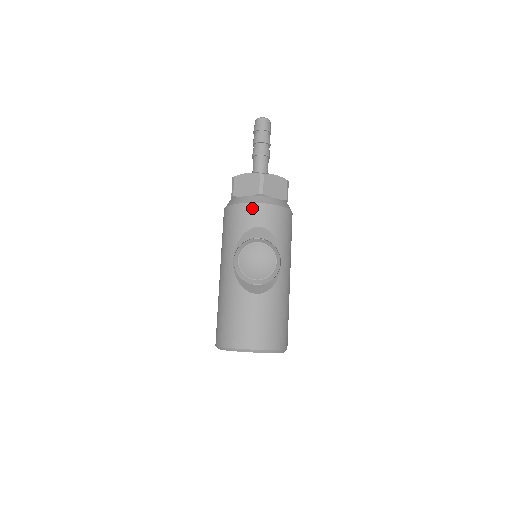
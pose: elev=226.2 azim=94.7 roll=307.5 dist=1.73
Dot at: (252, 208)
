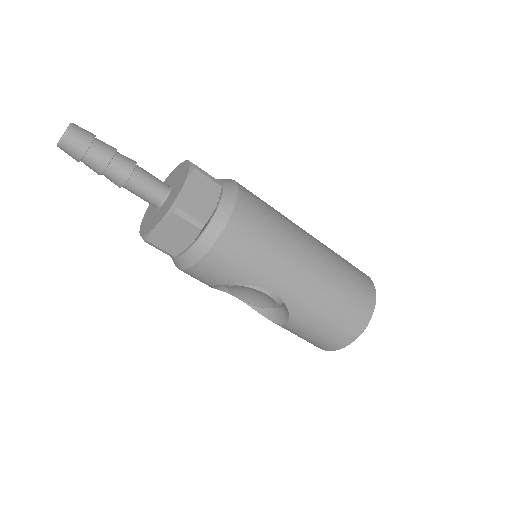
Dot at: occluded
